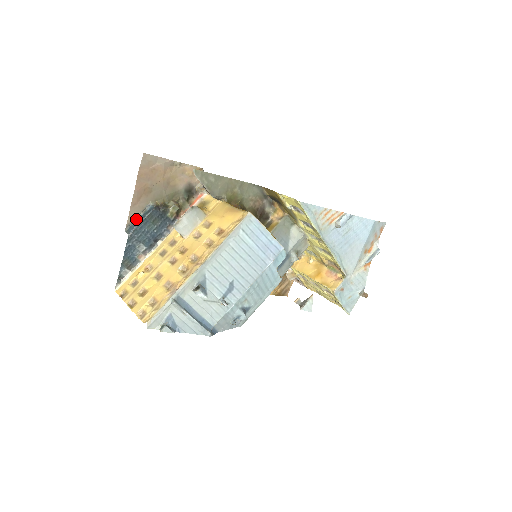
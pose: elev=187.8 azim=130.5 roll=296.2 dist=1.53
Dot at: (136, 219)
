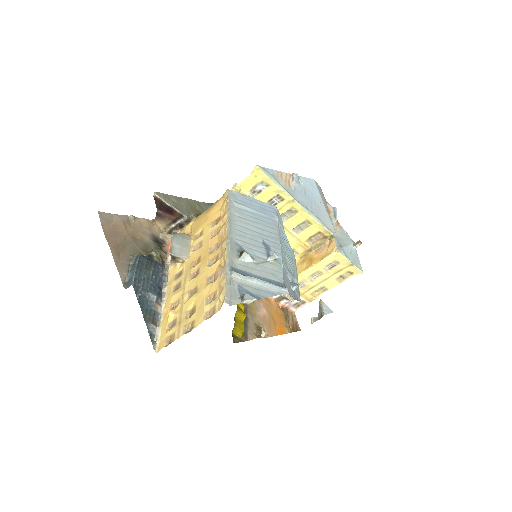
Dot at: (128, 275)
